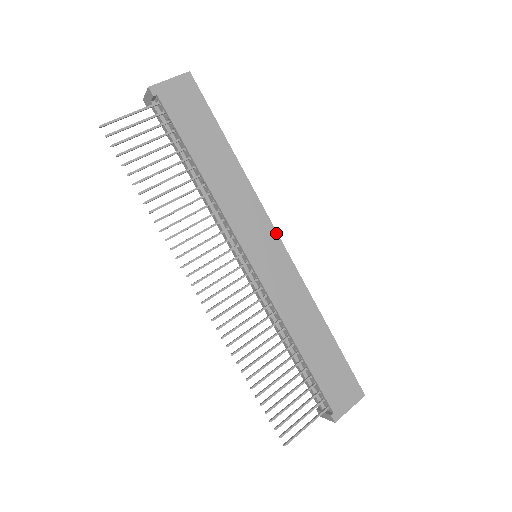
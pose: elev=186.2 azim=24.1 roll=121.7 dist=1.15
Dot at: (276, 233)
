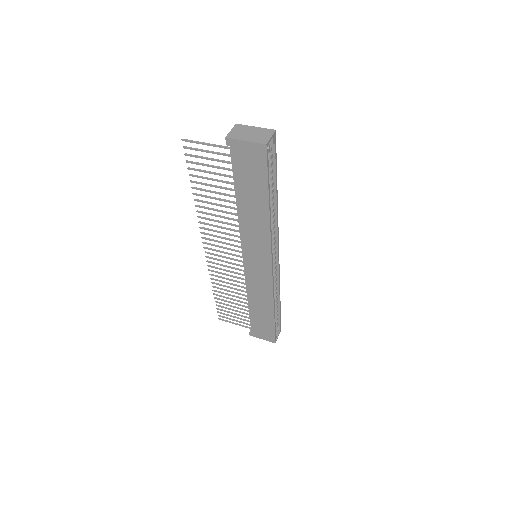
Dot at: (271, 261)
